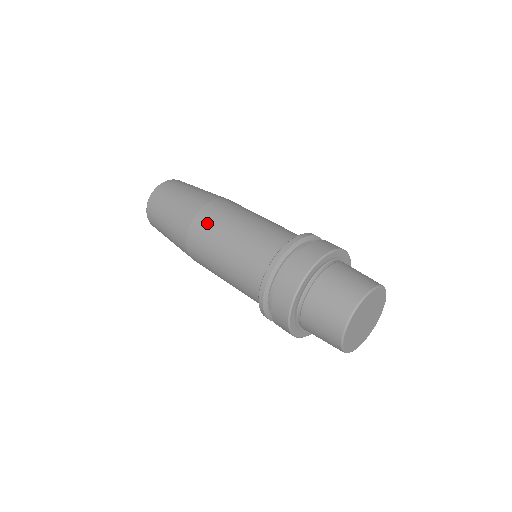
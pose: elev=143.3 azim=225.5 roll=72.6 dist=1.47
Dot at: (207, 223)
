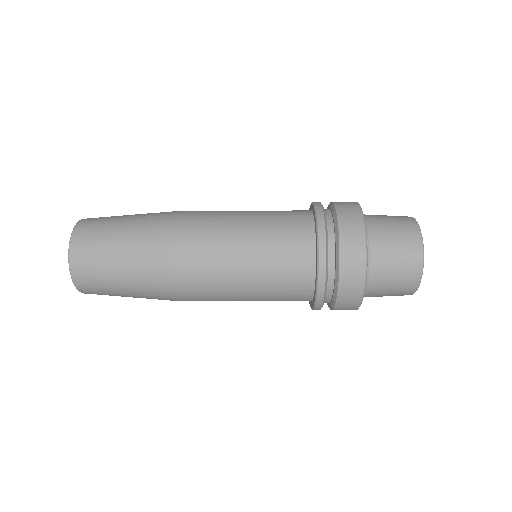
Dot at: (201, 212)
